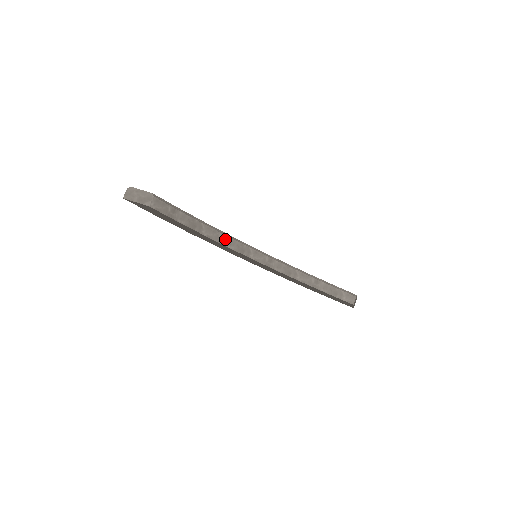
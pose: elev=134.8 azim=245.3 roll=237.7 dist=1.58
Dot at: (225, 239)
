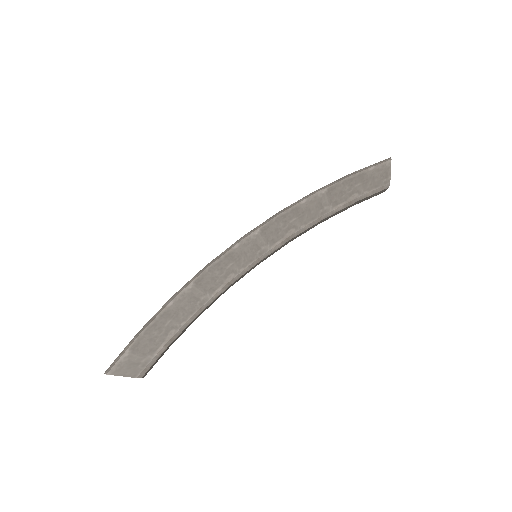
Dot at: (219, 296)
